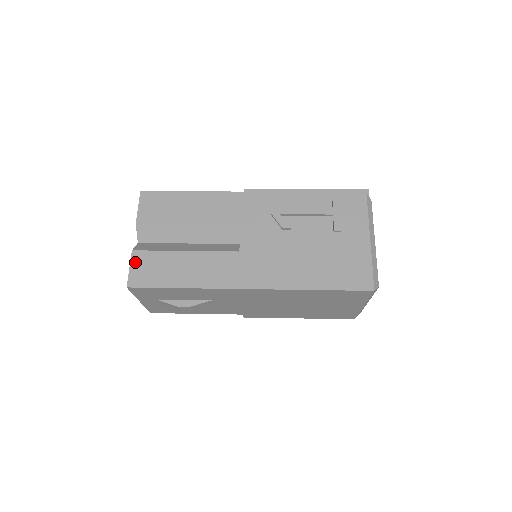
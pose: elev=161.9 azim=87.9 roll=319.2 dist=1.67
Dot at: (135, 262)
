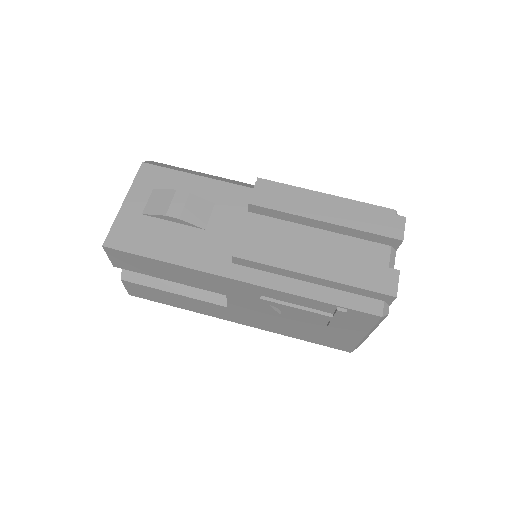
Dot at: (128, 286)
